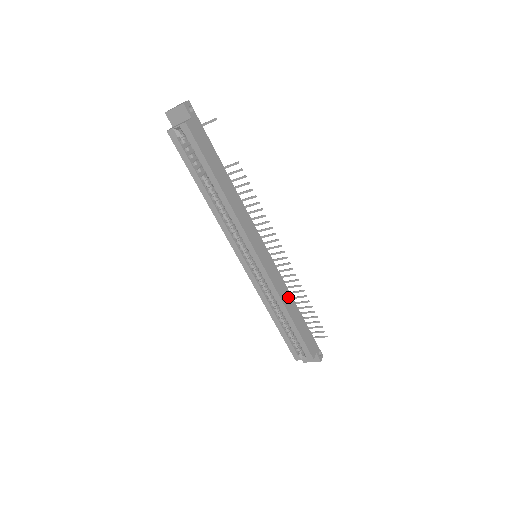
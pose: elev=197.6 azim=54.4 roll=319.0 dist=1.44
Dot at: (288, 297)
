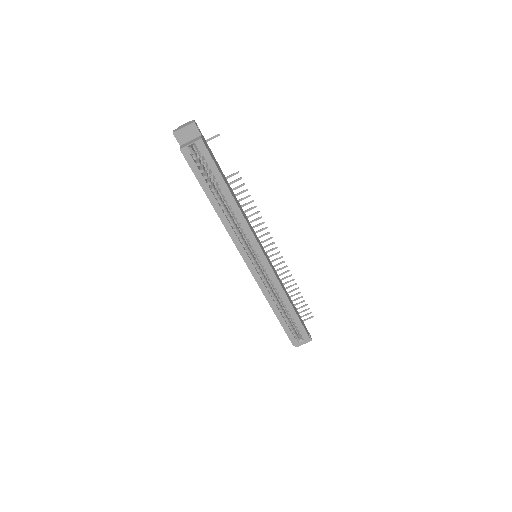
Dot at: (284, 288)
